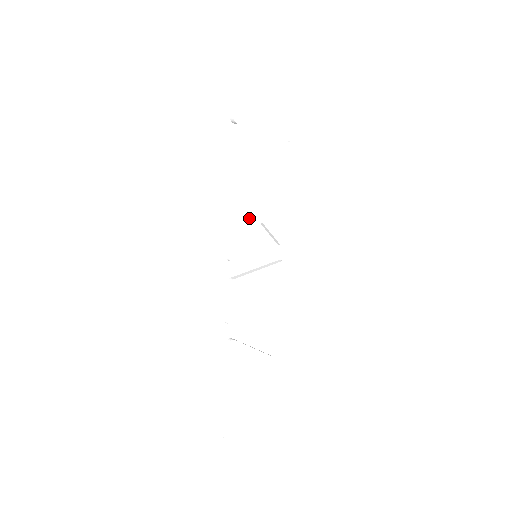
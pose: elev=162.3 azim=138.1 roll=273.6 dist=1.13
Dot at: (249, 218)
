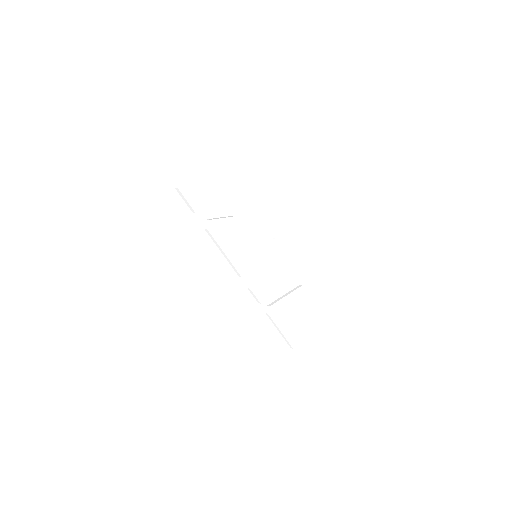
Dot at: (239, 246)
